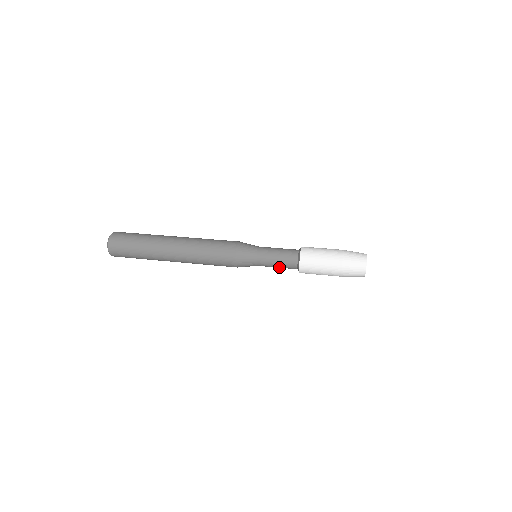
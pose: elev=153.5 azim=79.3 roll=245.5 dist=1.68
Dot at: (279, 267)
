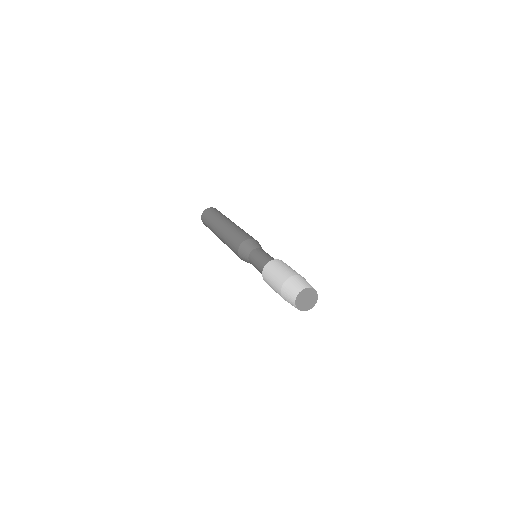
Dot at: occluded
